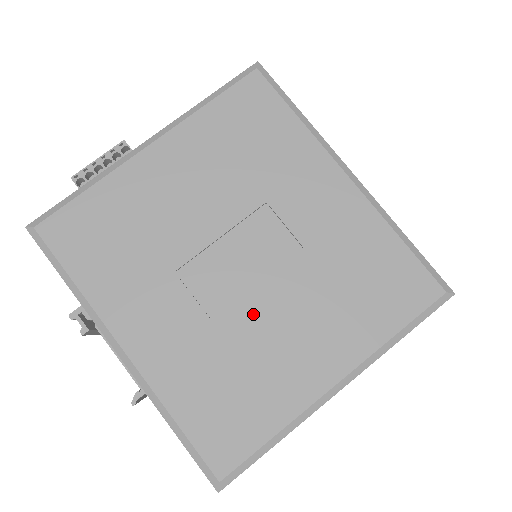
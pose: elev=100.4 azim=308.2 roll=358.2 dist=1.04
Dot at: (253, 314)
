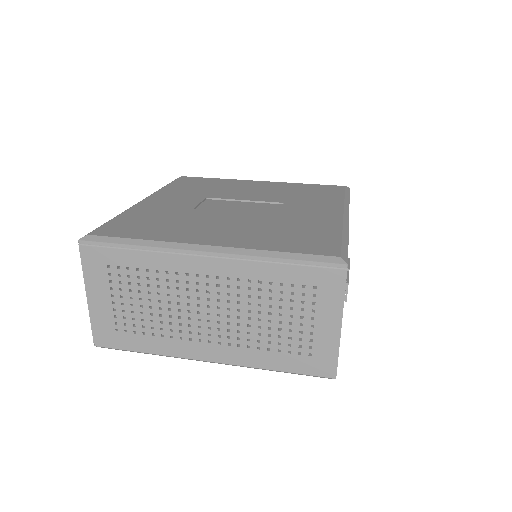
Dot at: (214, 215)
